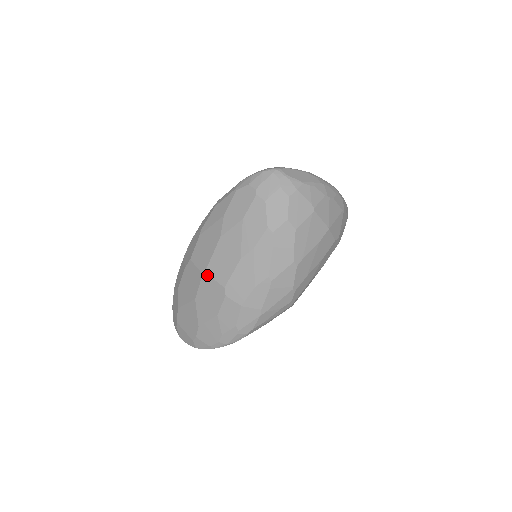
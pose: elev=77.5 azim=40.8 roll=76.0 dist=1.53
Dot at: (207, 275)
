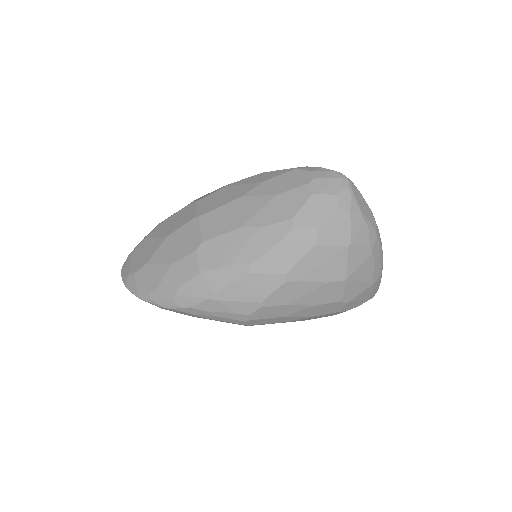
Dot at: (198, 220)
